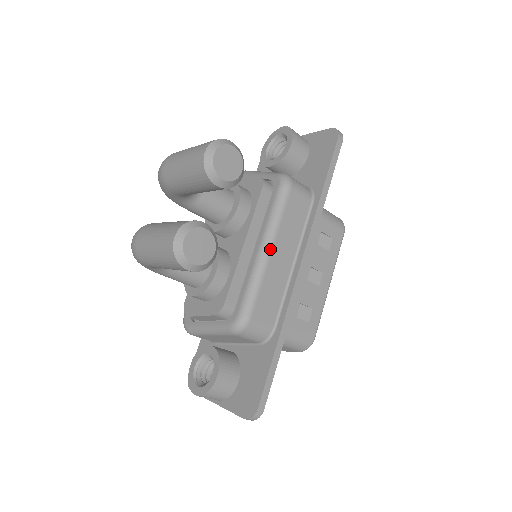
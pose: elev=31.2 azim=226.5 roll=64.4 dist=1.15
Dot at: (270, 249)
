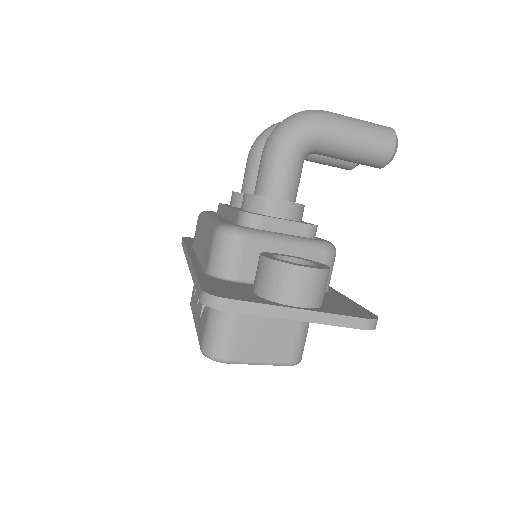
Dot at: occluded
